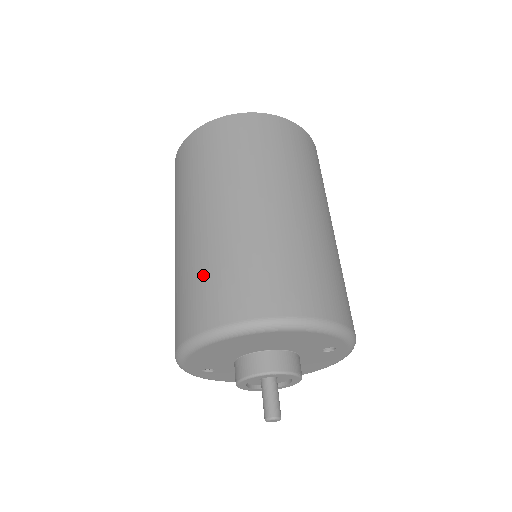
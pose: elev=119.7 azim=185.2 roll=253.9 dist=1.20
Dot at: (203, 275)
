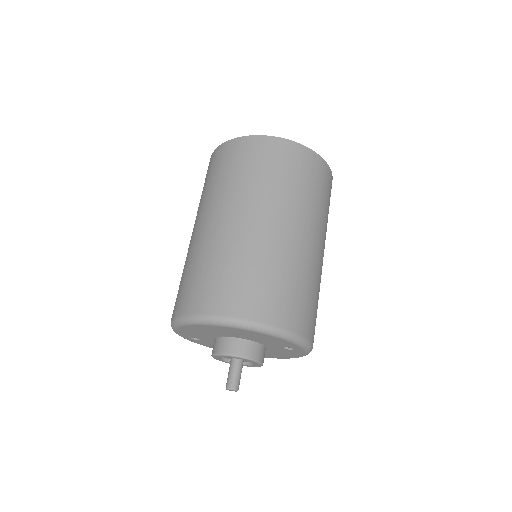
Dot at: (201, 270)
